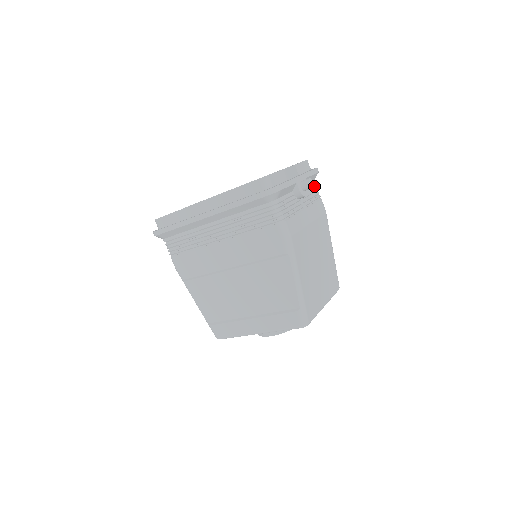
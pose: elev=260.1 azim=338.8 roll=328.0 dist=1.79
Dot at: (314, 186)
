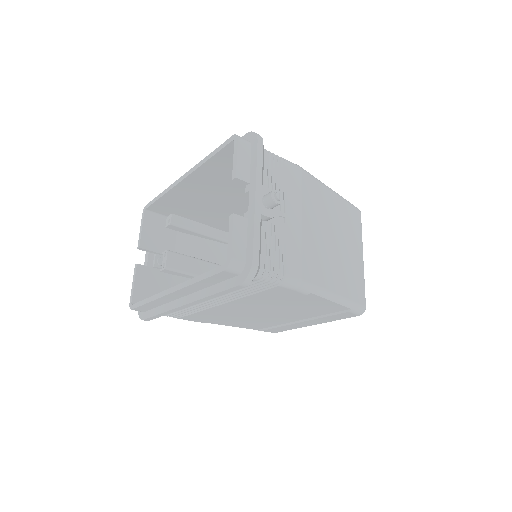
Dot at: (269, 160)
